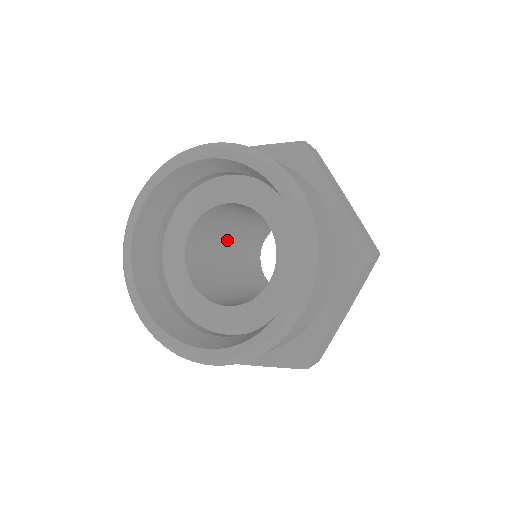
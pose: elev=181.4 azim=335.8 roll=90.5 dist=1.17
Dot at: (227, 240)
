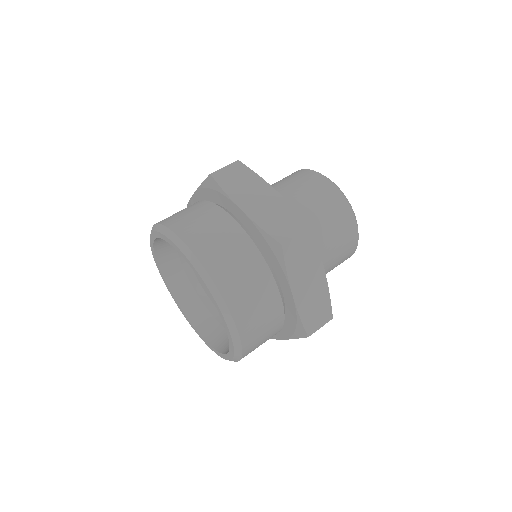
Dot at: occluded
